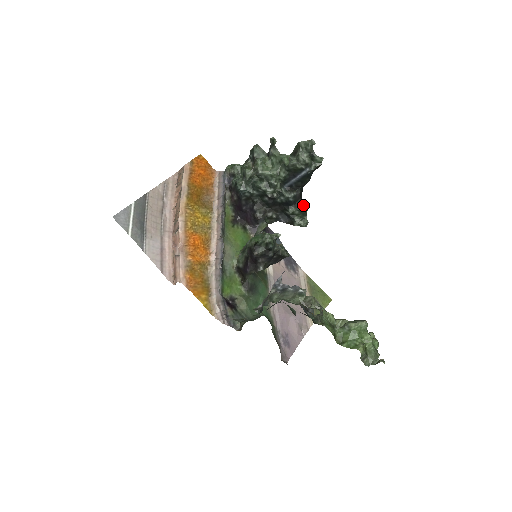
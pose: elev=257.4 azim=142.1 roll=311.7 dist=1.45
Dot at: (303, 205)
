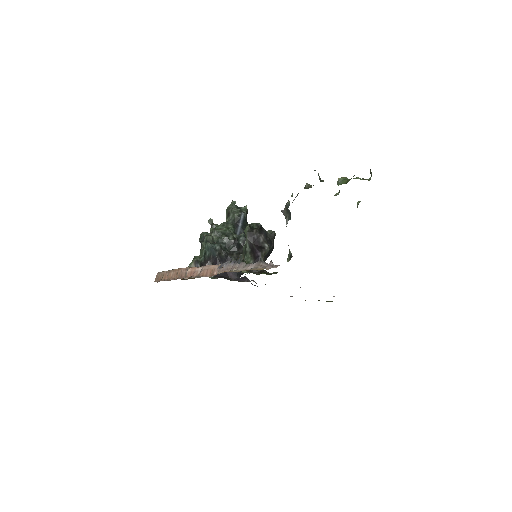
Dot at: occluded
